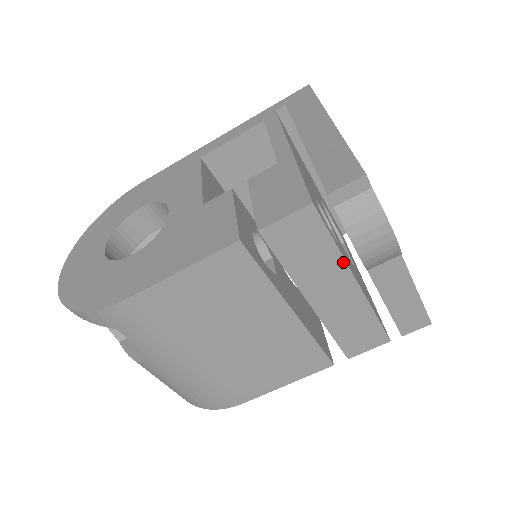
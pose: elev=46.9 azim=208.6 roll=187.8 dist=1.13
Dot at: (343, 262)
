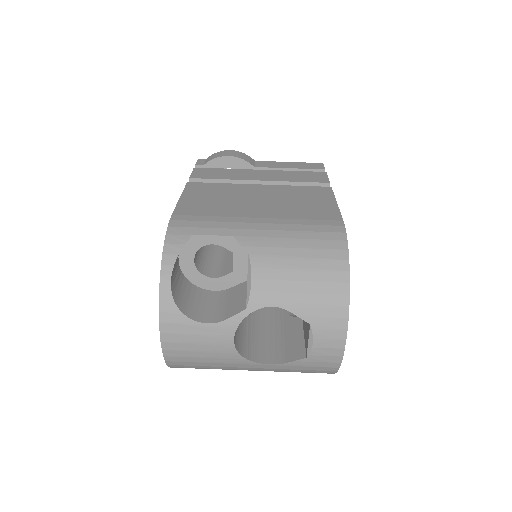
Dot at: (240, 170)
